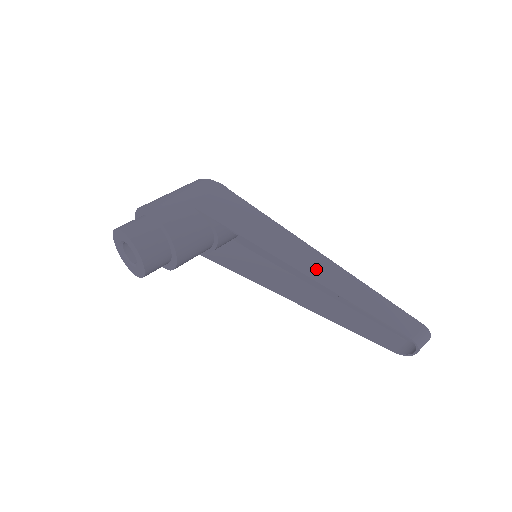
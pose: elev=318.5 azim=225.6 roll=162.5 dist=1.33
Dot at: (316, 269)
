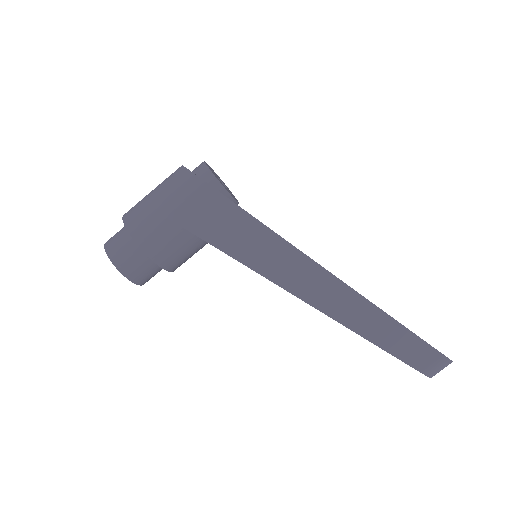
Dot at: (313, 290)
